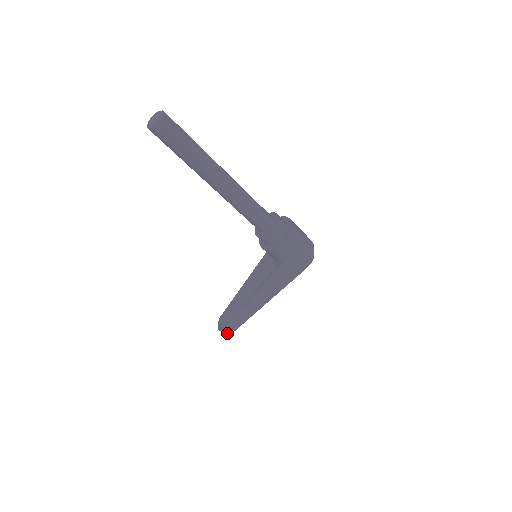
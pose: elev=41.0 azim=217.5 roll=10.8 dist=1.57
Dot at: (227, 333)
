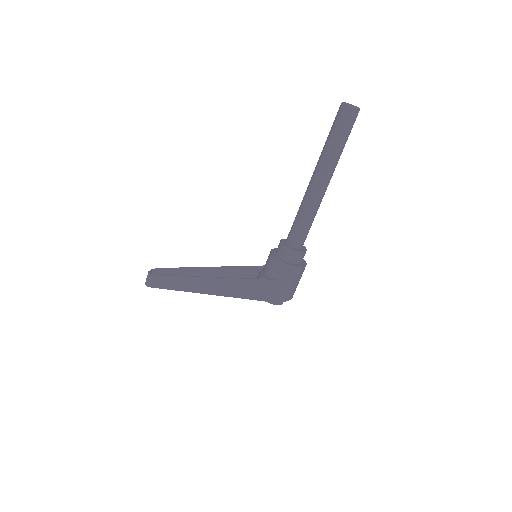
Dot at: (151, 283)
